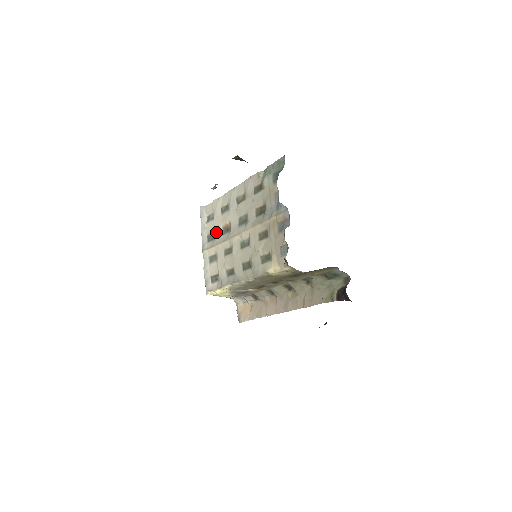
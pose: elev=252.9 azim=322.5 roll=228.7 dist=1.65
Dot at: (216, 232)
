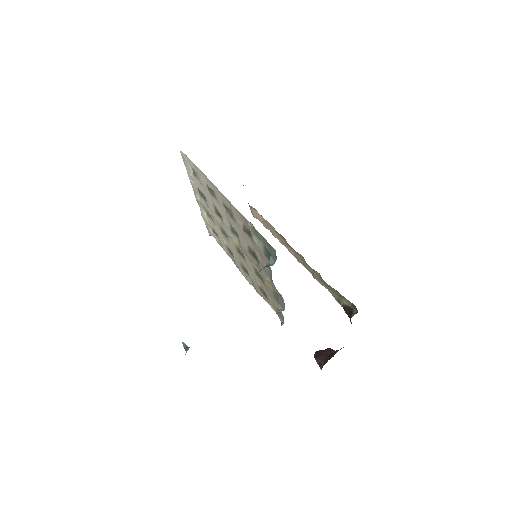
Dot at: (207, 201)
